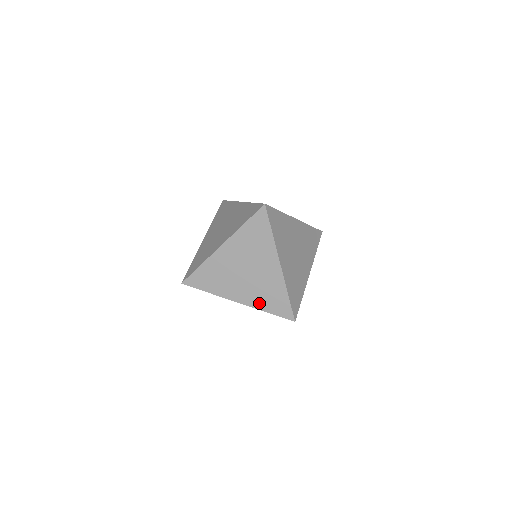
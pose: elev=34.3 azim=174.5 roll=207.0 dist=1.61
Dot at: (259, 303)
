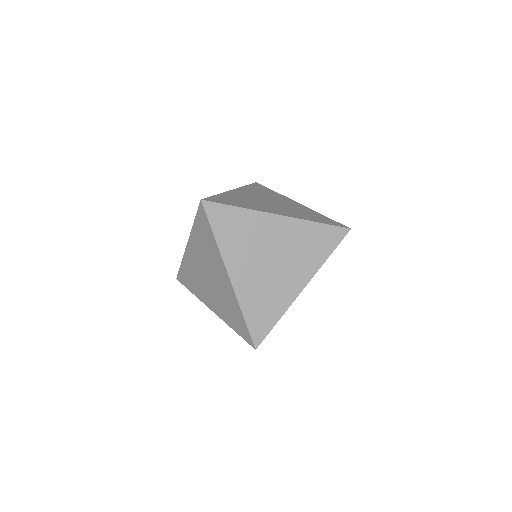
Dot at: (225, 317)
